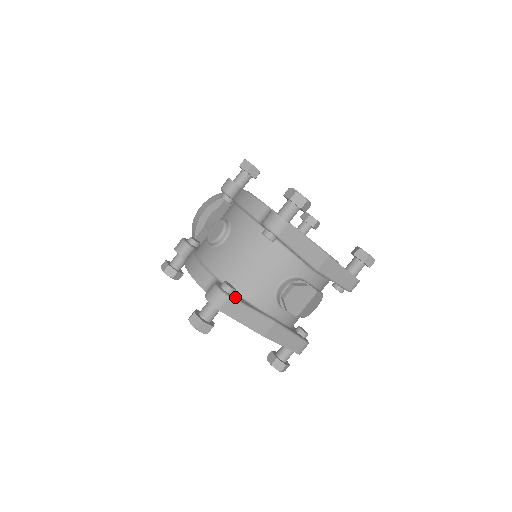
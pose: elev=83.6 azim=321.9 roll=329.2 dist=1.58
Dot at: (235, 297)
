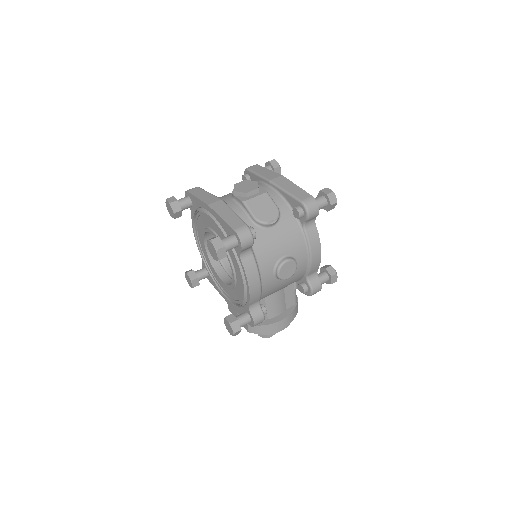
Dot at: occluded
